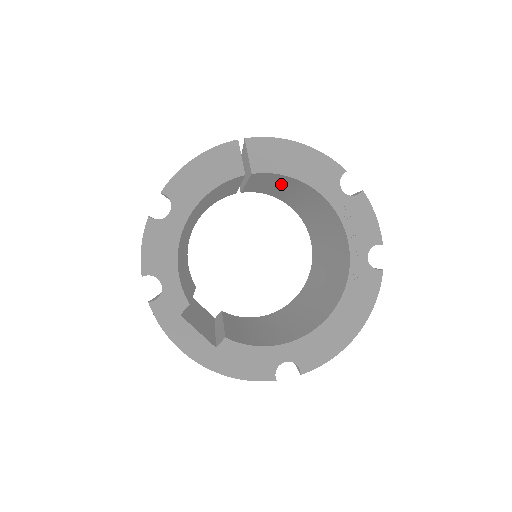
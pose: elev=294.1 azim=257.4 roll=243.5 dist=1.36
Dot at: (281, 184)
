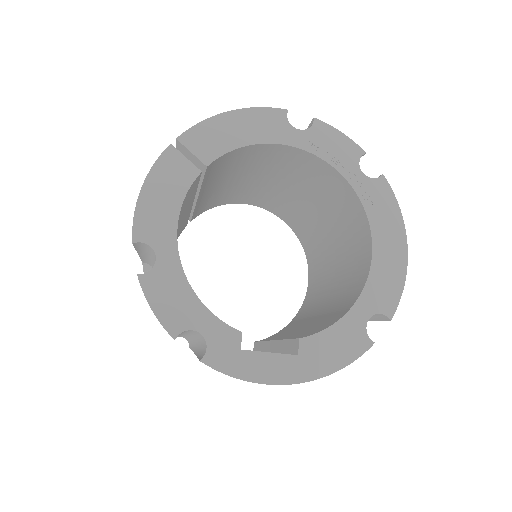
Dot at: (232, 171)
